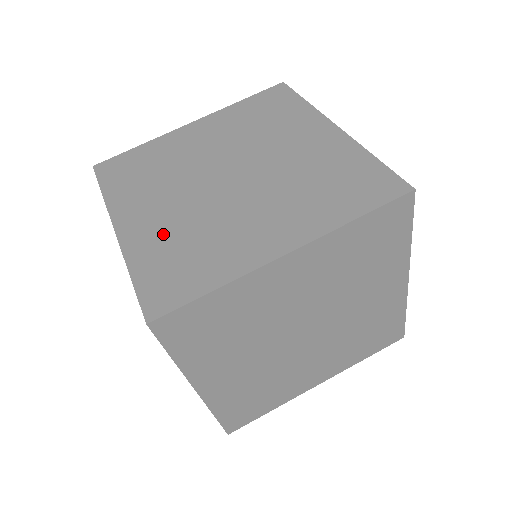
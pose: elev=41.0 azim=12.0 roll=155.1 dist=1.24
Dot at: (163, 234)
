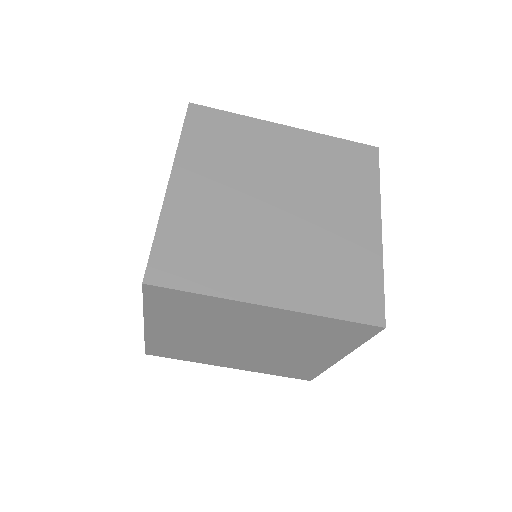
Dot at: (306, 277)
